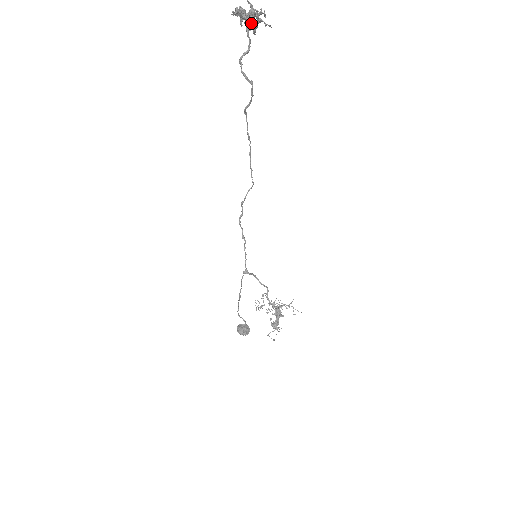
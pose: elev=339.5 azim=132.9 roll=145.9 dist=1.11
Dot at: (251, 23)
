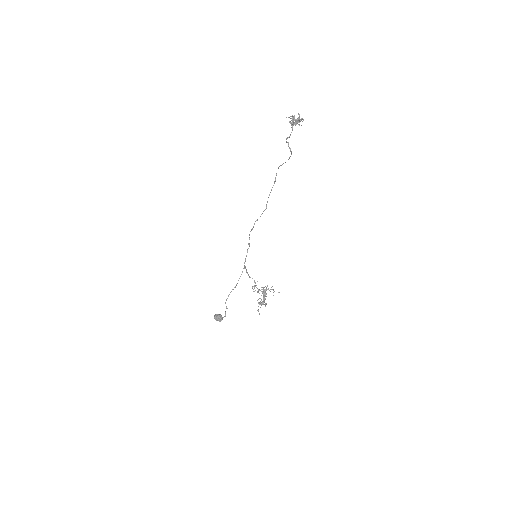
Dot at: (294, 123)
